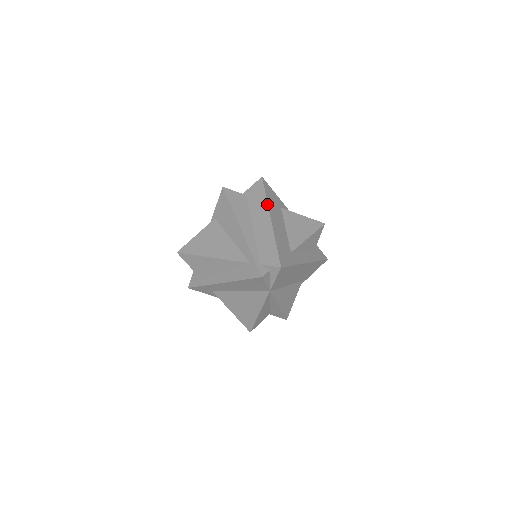
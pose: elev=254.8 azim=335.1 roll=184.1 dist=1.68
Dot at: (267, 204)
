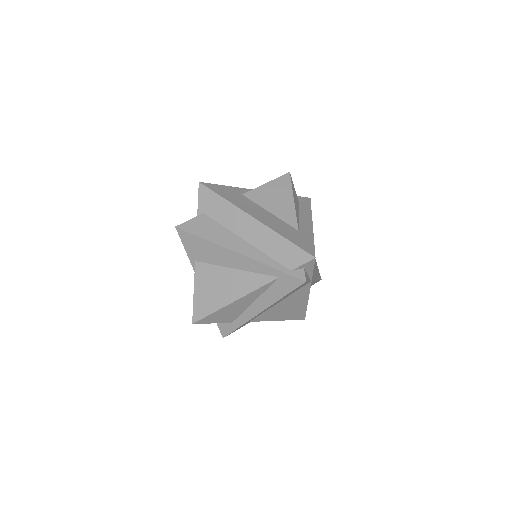
Dot at: (235, 206)
